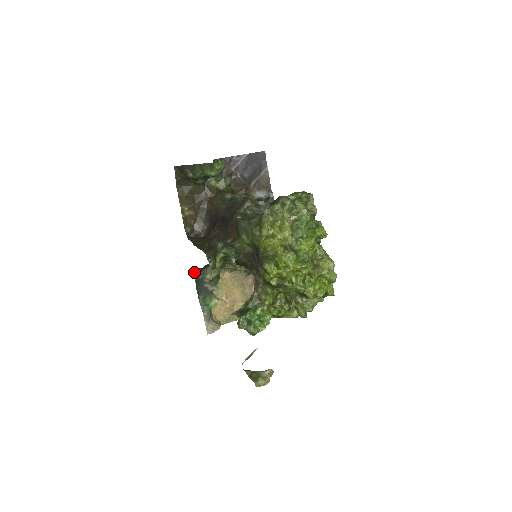
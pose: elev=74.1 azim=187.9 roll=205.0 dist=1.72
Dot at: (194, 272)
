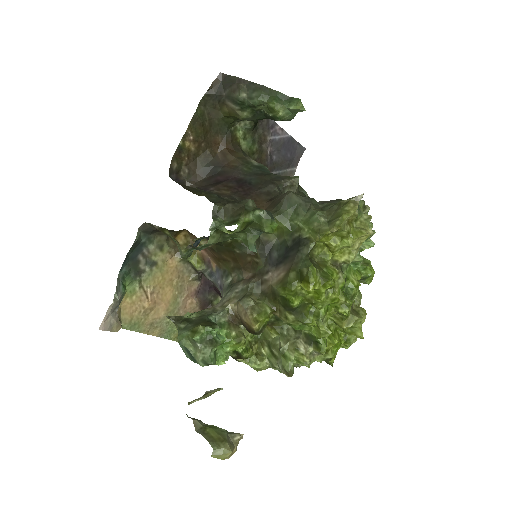
Dot at: (142, 227)
